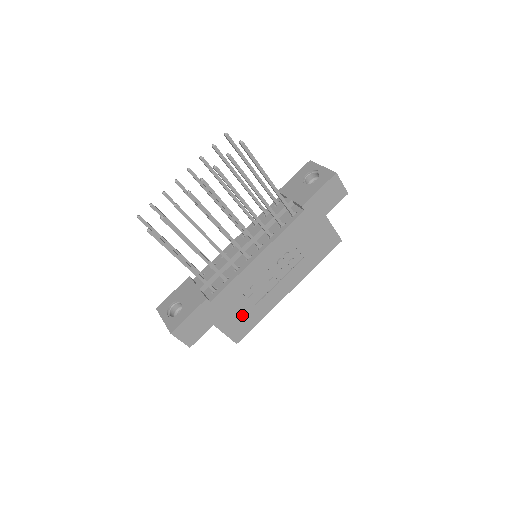
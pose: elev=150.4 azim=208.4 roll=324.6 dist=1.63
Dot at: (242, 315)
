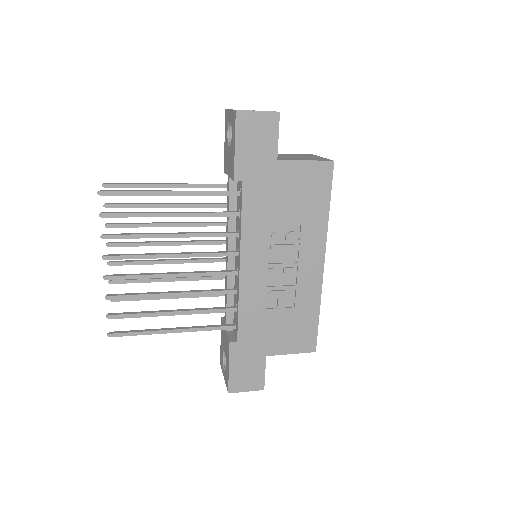
Dot at: (289, 325)
